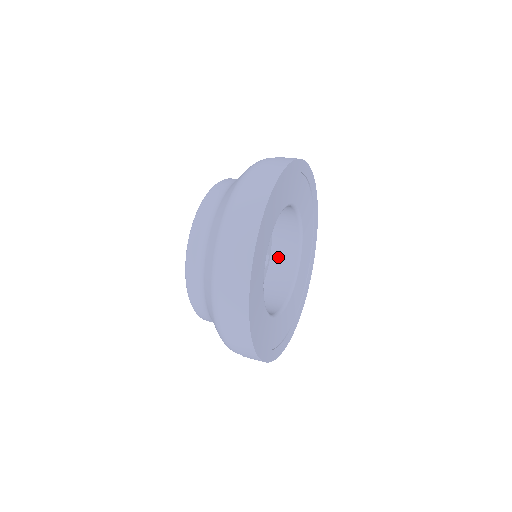
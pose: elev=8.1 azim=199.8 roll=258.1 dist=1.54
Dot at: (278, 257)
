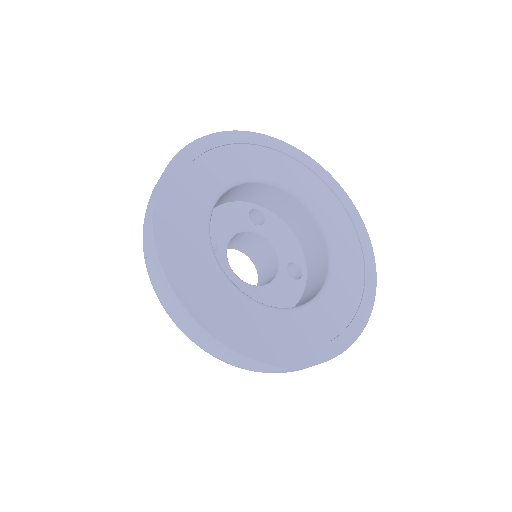
Dot at: (312, 263)
